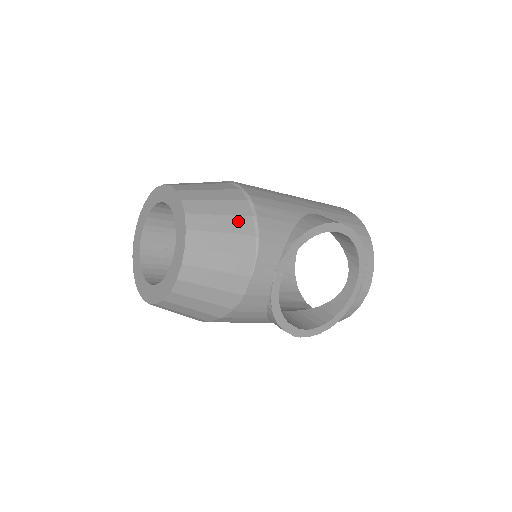
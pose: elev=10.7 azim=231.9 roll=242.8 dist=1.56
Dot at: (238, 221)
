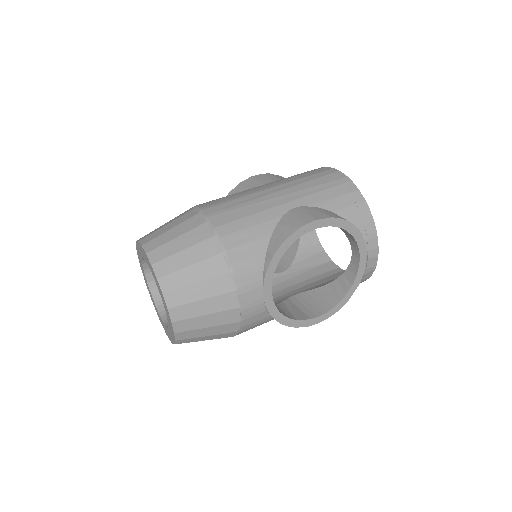
Dot at: (208, 264)
